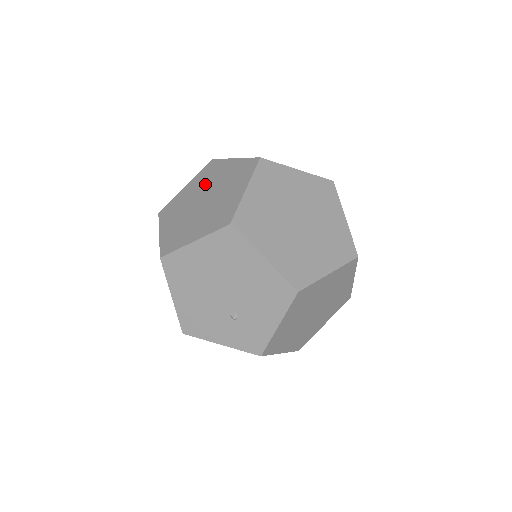
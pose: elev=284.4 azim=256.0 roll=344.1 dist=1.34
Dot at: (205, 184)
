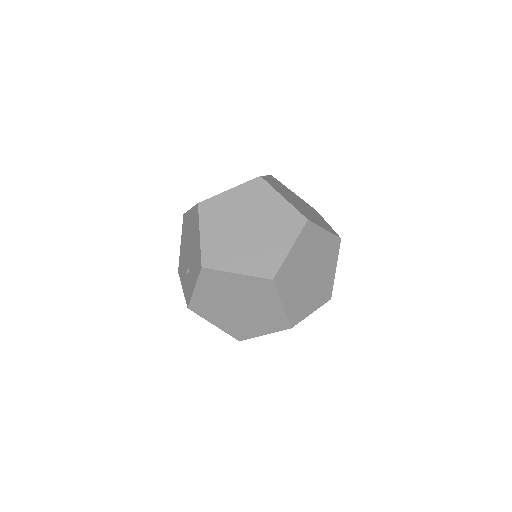
Dot at: occluded
